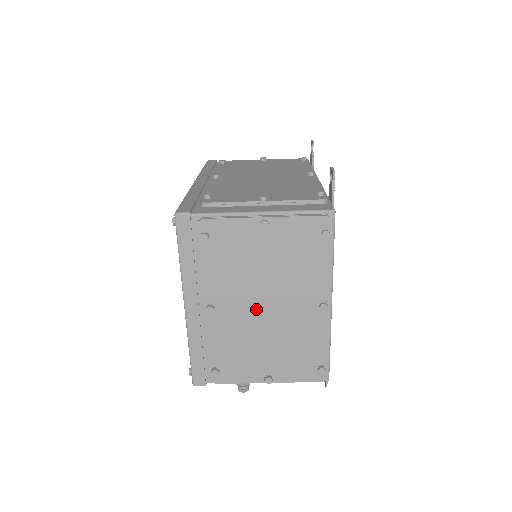
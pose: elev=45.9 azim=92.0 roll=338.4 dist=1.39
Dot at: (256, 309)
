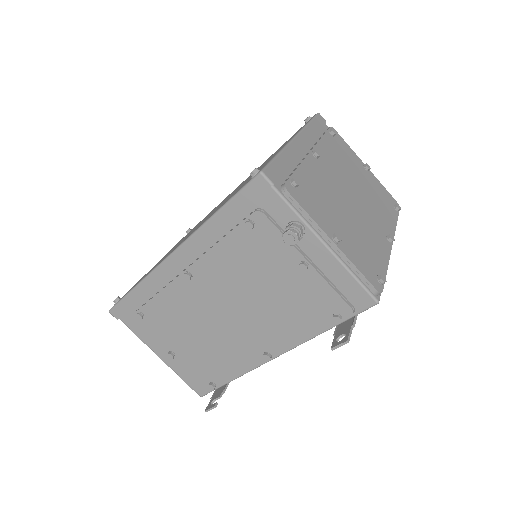
Dot at: (345, 191)
